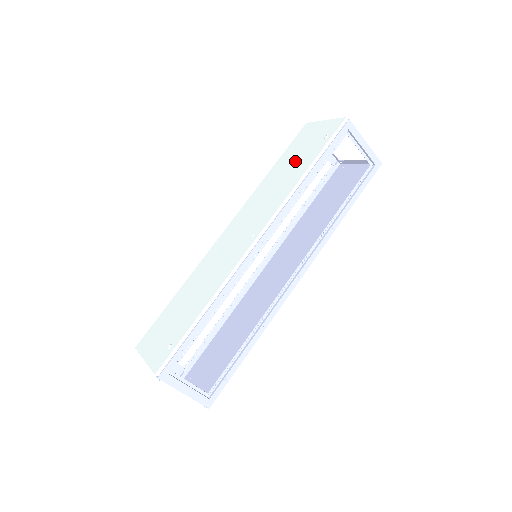
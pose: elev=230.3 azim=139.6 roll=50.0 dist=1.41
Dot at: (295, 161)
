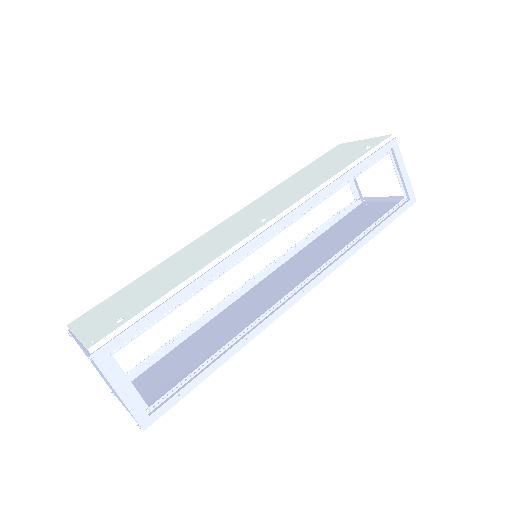
Dot at: (326, 166)
